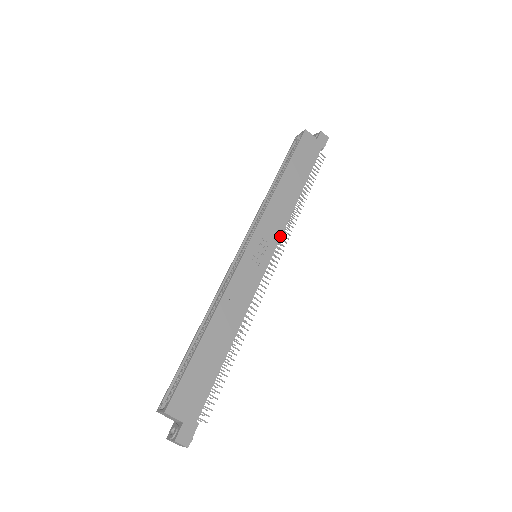
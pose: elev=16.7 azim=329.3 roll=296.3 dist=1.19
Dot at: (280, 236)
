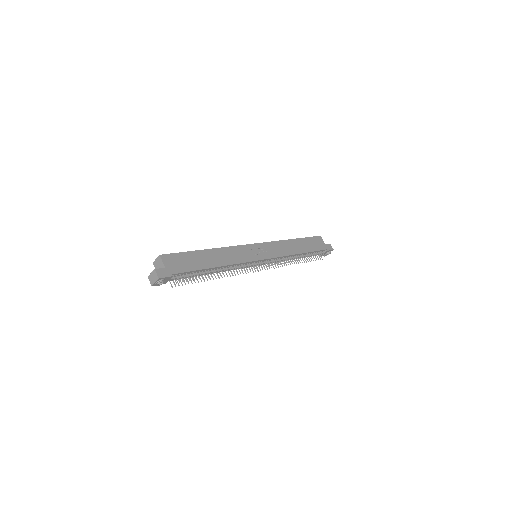
Dot at: (276, 257)
